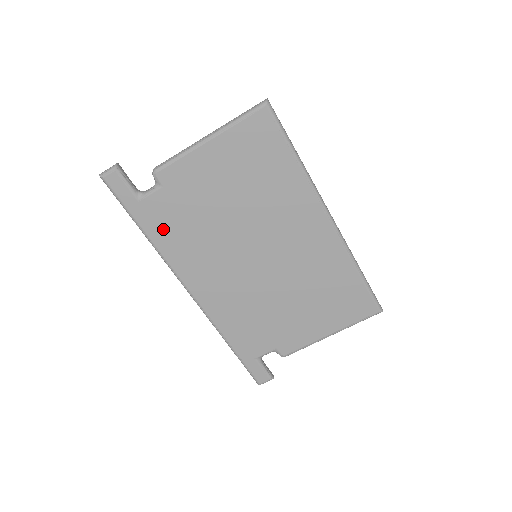
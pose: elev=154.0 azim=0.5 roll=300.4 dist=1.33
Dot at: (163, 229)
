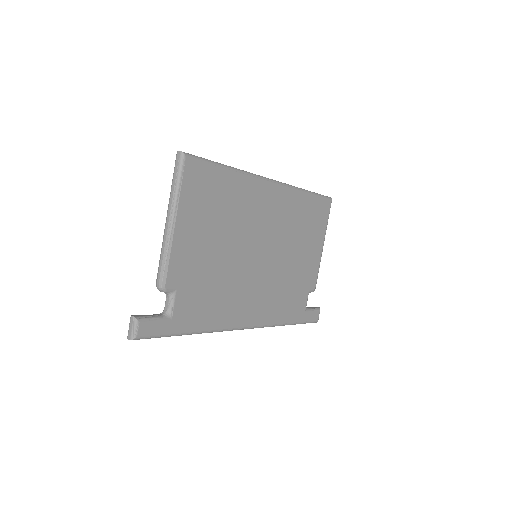
Dot at: (200, 314)
